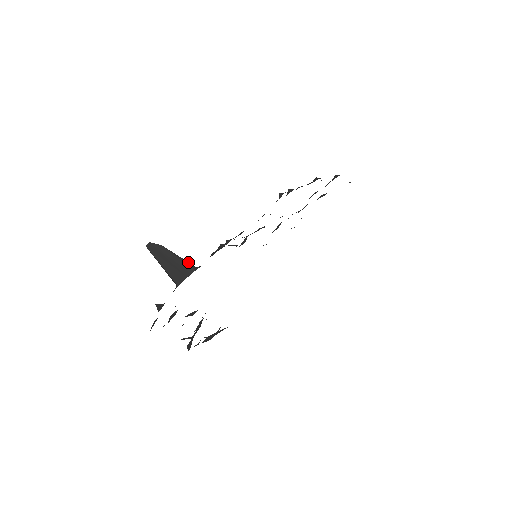
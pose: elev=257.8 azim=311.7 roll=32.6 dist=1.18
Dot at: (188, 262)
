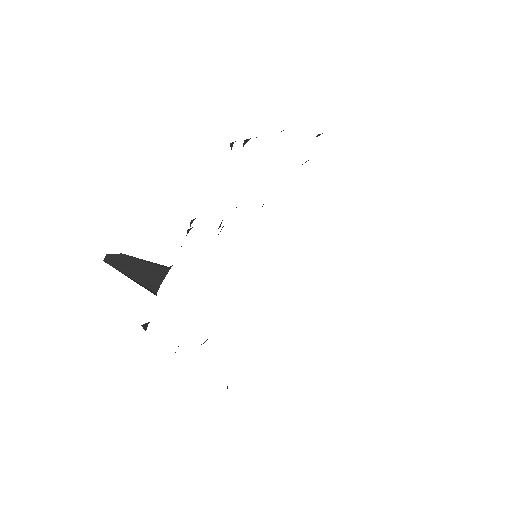
Dot at: occluded
